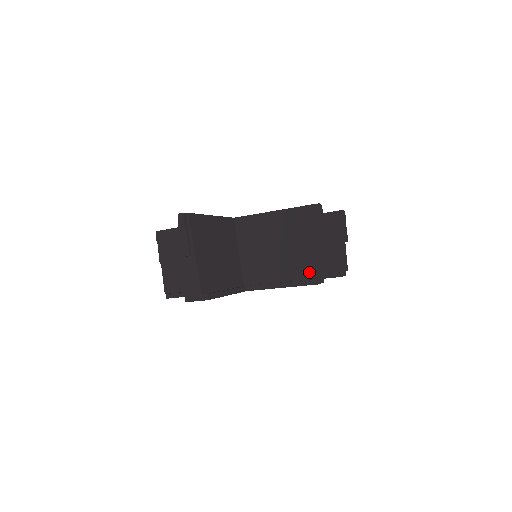
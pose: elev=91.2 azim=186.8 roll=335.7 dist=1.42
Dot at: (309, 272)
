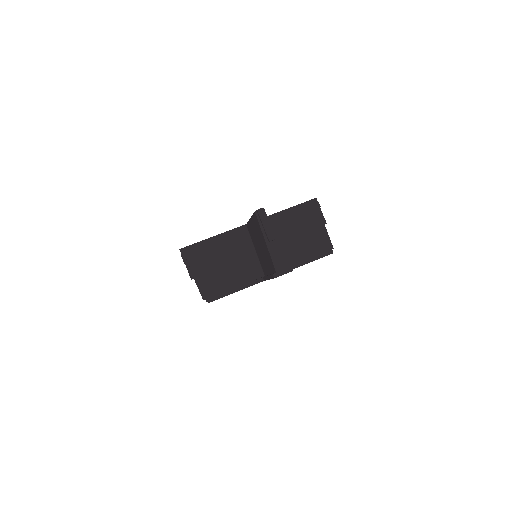
Dot at: (324, 247)
